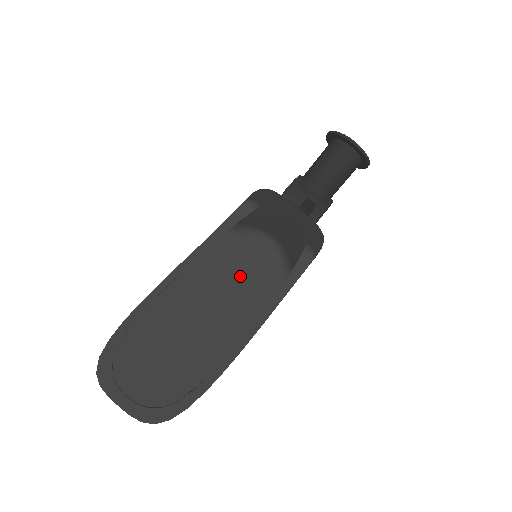
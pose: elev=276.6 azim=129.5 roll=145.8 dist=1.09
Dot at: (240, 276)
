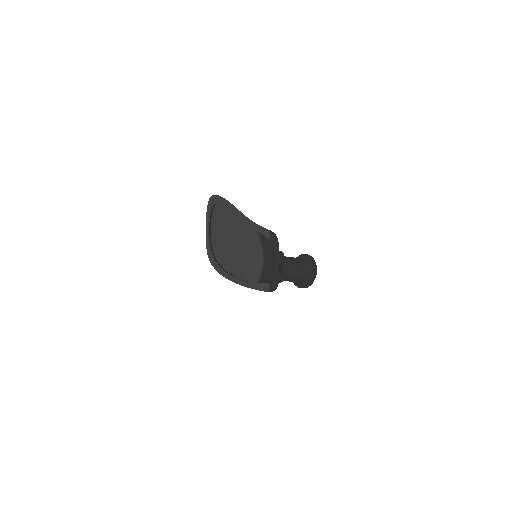
Dot at: (248, 254)
